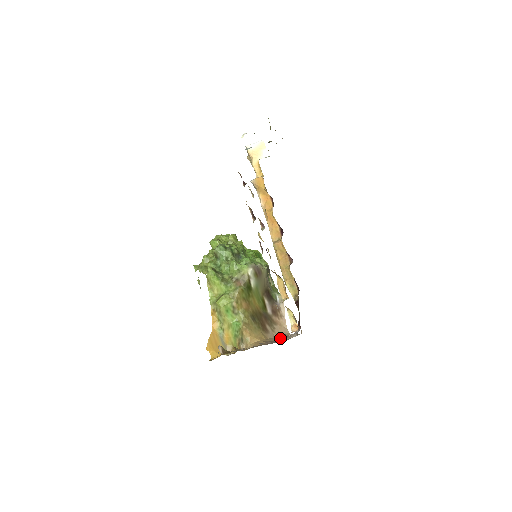
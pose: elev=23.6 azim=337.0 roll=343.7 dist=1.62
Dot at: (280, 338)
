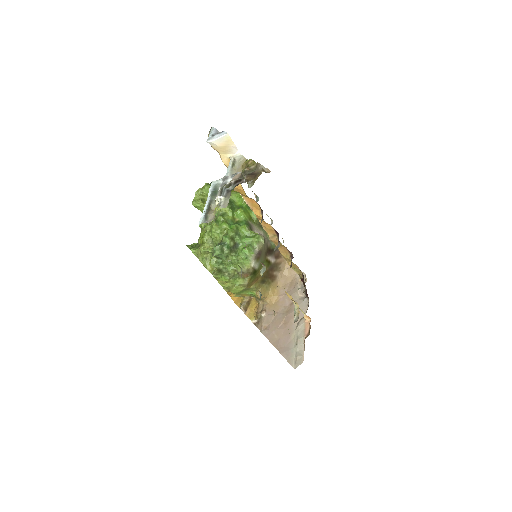
Dot at: (287, 274)
